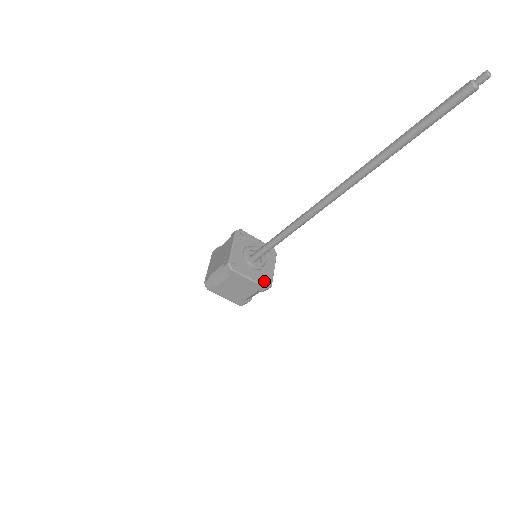
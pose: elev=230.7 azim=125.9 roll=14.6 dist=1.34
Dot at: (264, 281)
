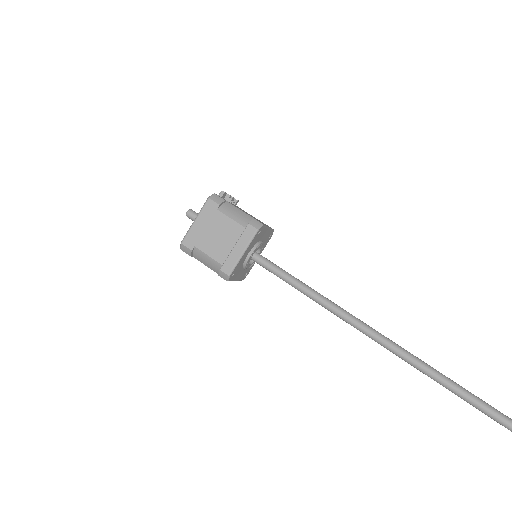
Dot at: (245, 275)
